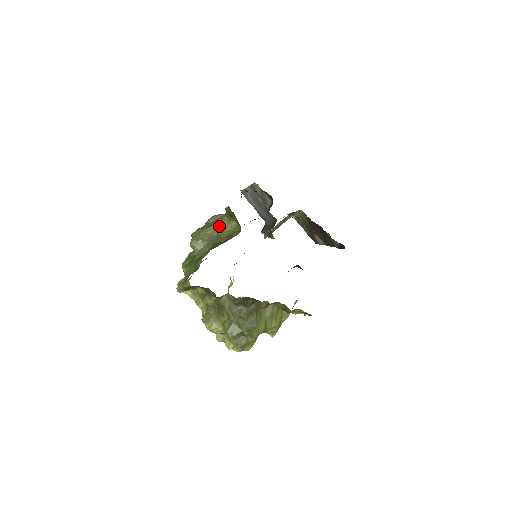
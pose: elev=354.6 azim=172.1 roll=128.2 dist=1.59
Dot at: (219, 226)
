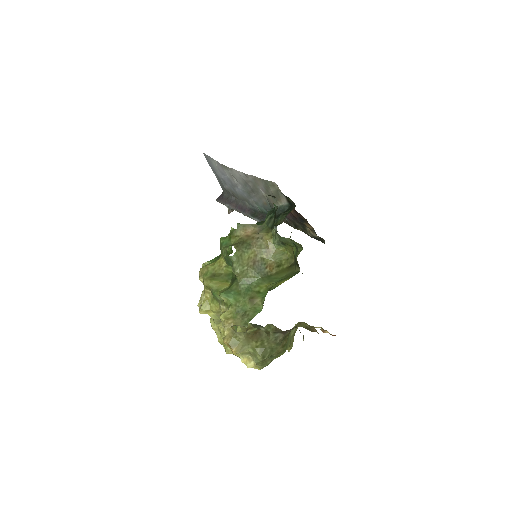
Dot at: (262, 249)
